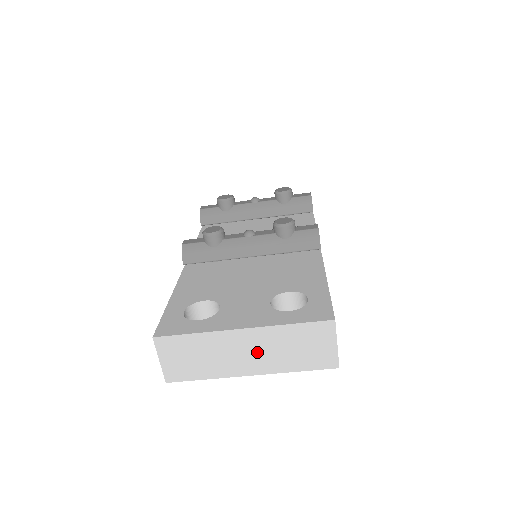
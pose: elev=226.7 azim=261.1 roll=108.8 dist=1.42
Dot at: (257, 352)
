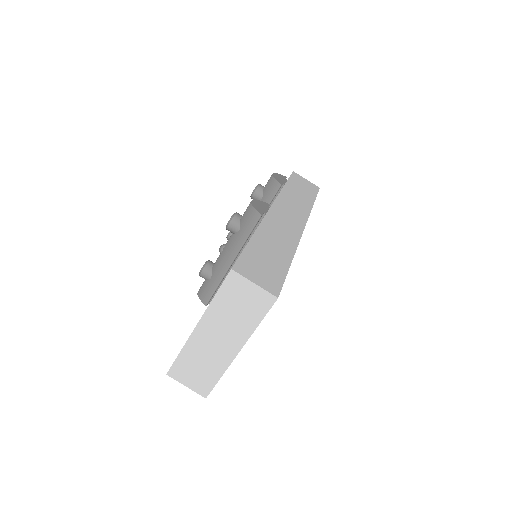
Dot at: (222, 333)
